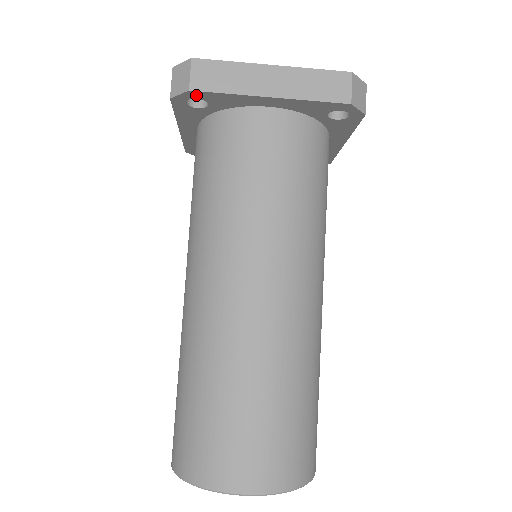
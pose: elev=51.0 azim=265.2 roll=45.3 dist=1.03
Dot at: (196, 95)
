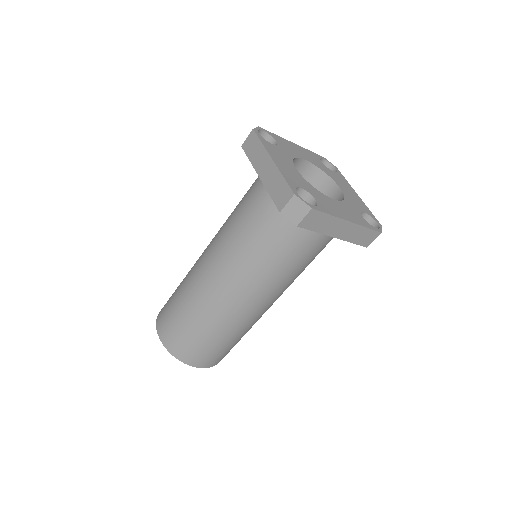
Dot at: occluded
